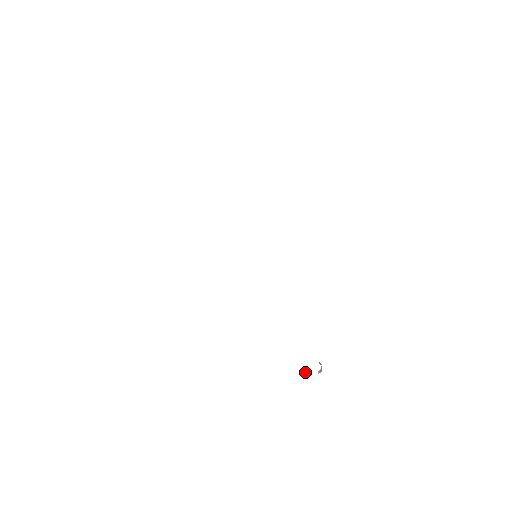
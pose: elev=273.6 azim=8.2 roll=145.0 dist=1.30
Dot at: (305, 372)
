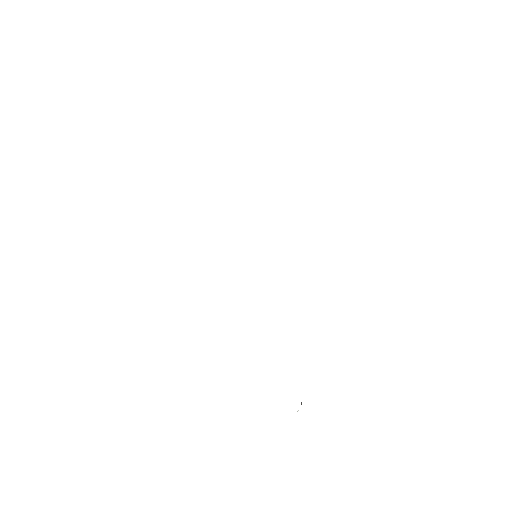
Dot at: occluded
